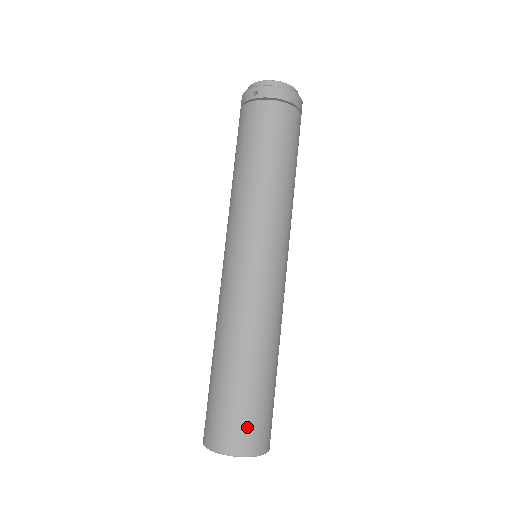
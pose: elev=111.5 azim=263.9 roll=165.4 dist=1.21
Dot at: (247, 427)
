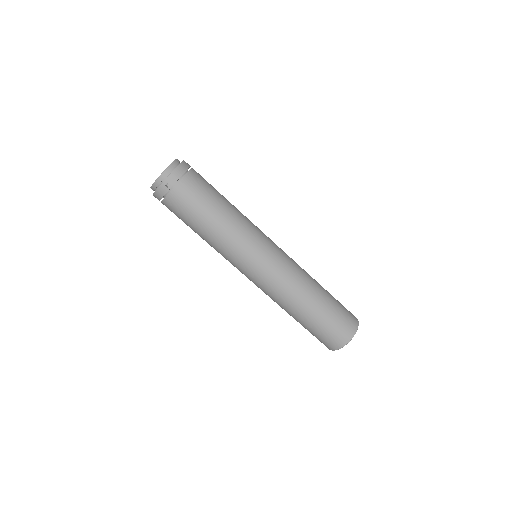
Dot at: (345, 320)
